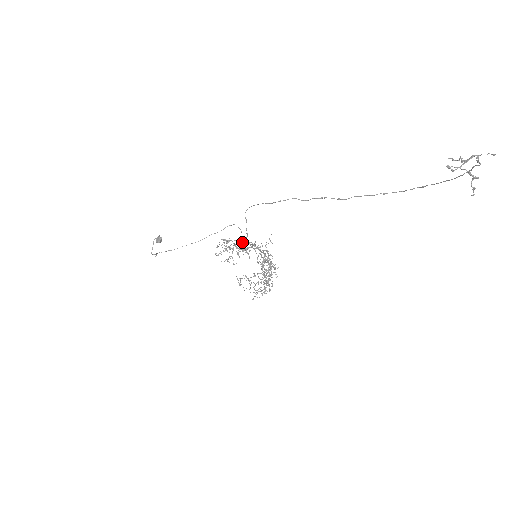
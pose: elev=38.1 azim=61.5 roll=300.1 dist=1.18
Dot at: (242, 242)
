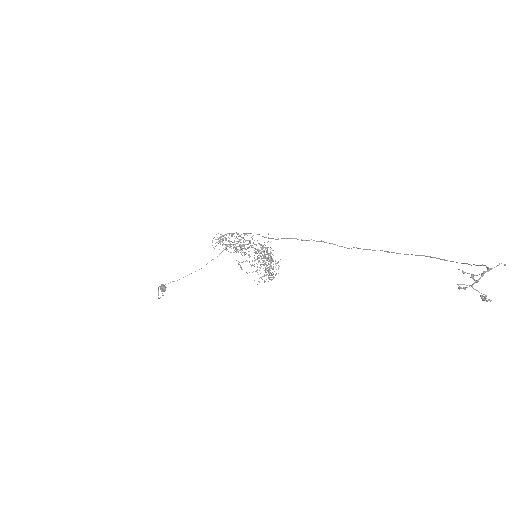
Dot at: (237, 234)
